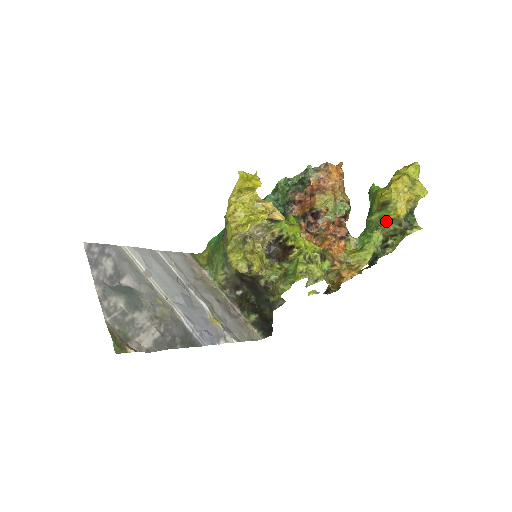
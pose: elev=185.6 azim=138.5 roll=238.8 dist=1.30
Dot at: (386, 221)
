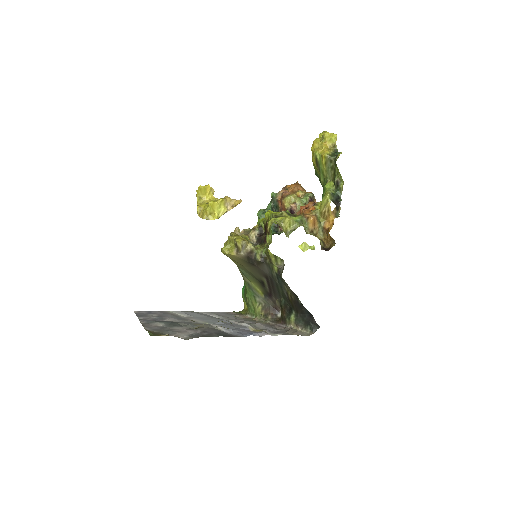
Dot at: (325, 170)
